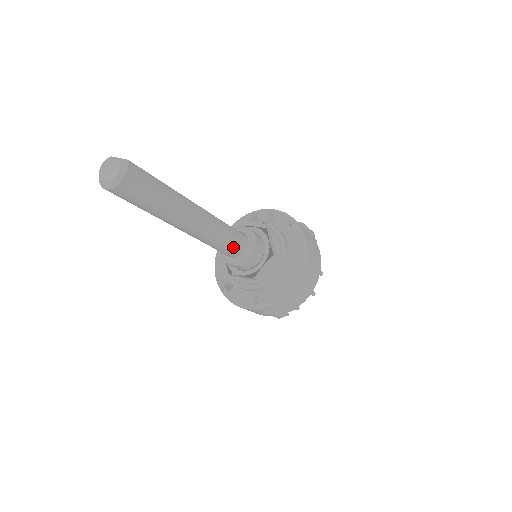
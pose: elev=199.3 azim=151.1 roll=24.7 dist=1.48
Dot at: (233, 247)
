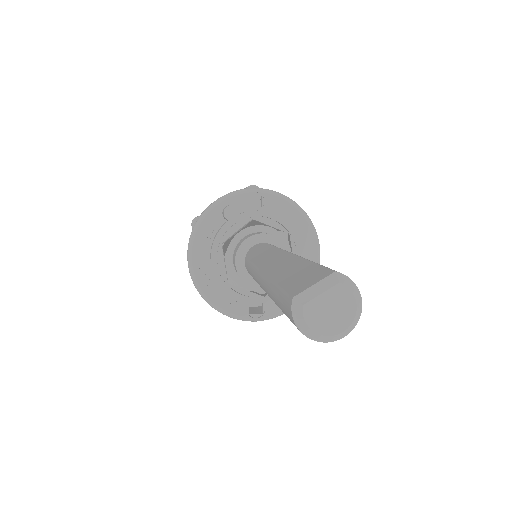
Dot at: occluded
